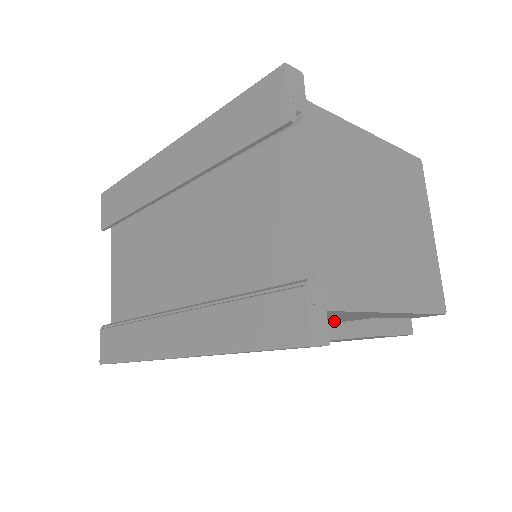
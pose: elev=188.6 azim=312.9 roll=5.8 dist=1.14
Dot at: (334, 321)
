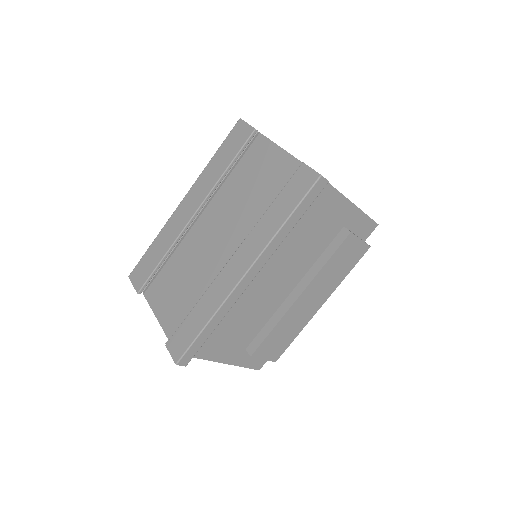
Dot at: (324, 239)
